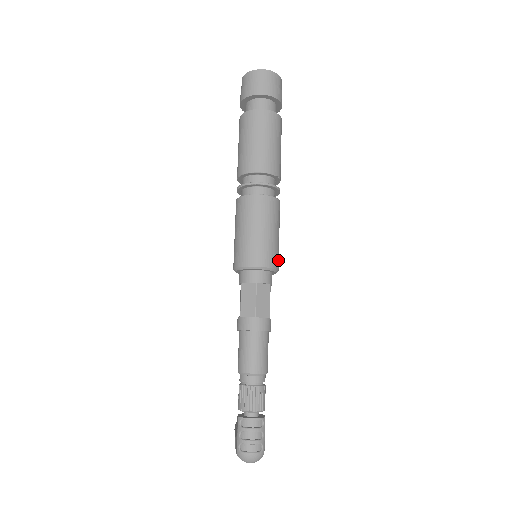
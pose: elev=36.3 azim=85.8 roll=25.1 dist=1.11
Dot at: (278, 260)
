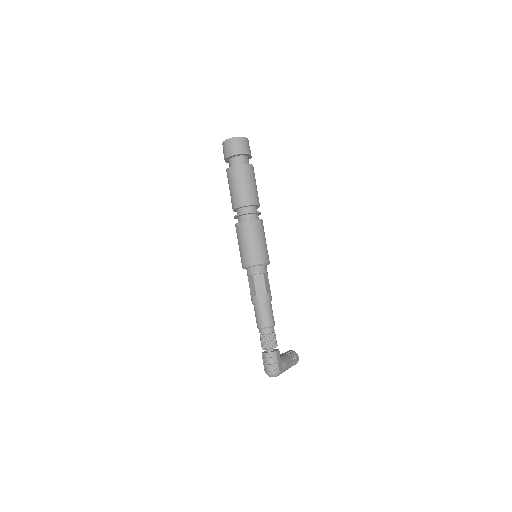
Dot at: (265, 257)
